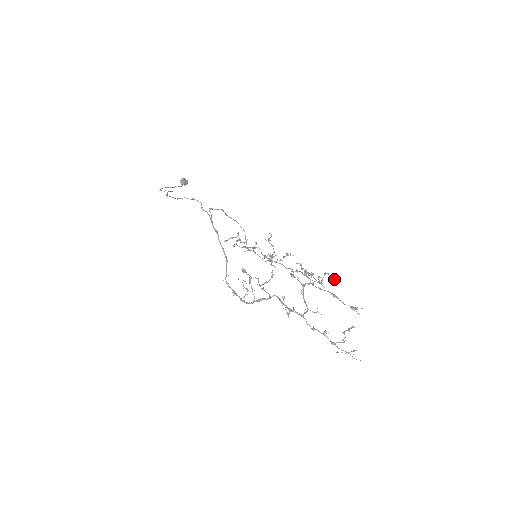
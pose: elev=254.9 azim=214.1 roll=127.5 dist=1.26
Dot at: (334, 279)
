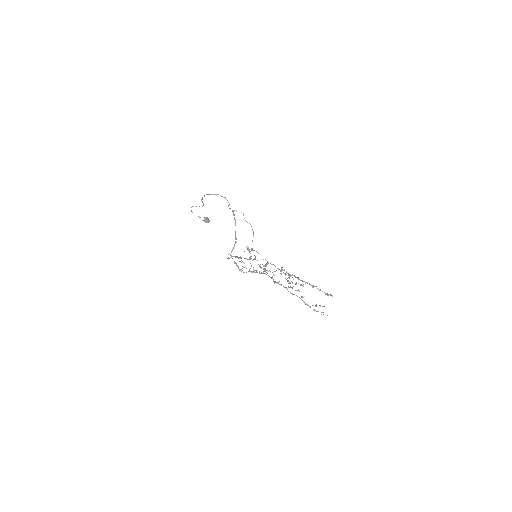
Dot at: occluded
